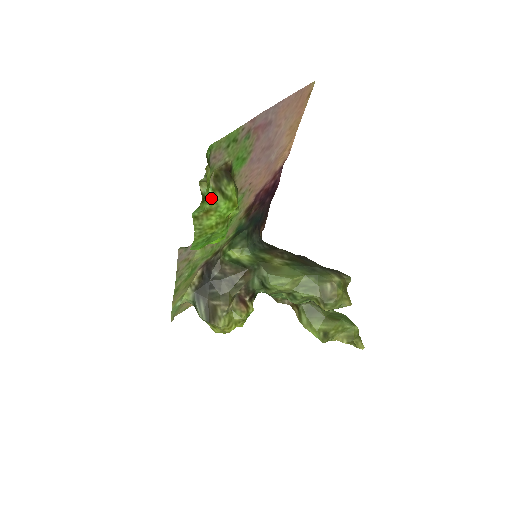
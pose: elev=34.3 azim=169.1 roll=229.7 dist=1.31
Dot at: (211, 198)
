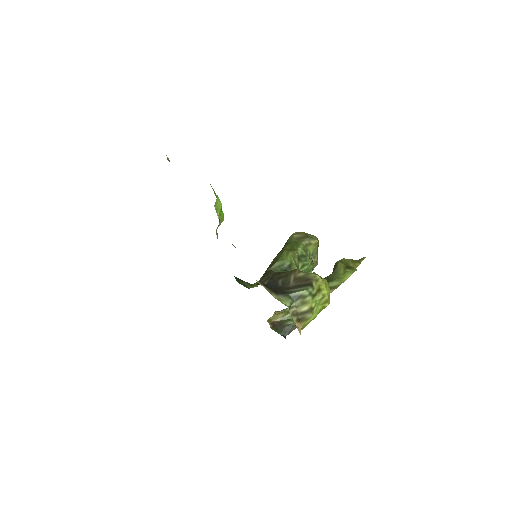
Dot at: occluded
